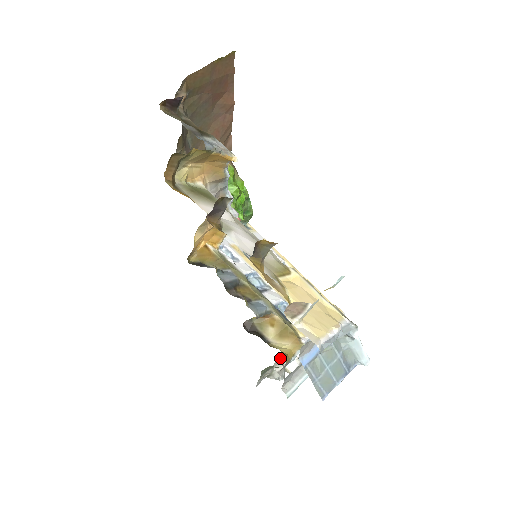
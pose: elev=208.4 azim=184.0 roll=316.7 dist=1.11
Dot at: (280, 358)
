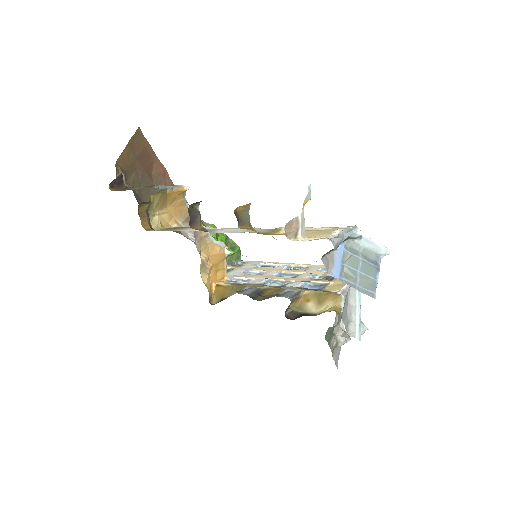
Dot at: (335, 324)
